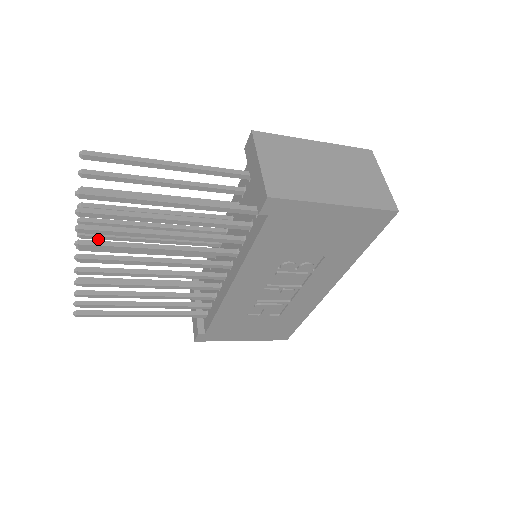
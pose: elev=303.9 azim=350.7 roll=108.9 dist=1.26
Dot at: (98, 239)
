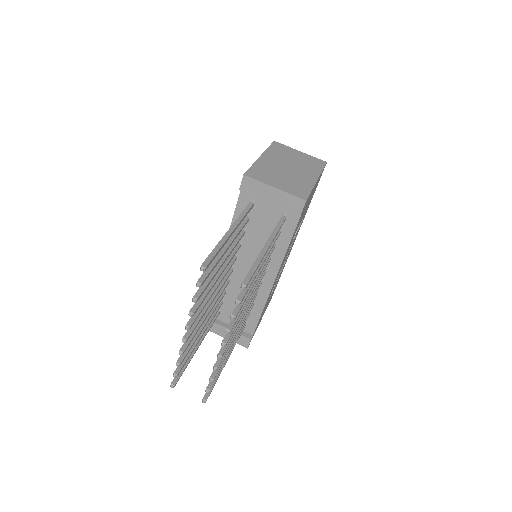
Dot at: (192, 332)
